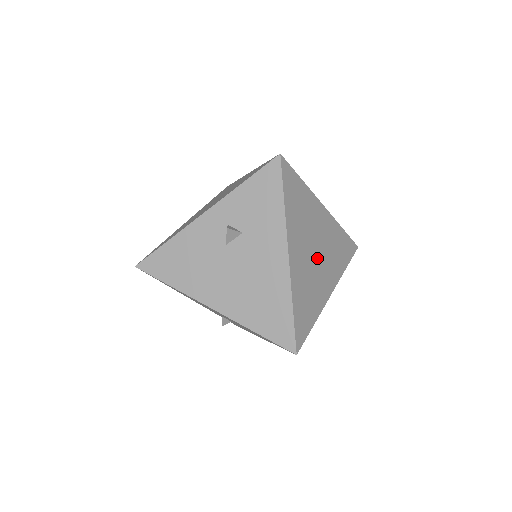
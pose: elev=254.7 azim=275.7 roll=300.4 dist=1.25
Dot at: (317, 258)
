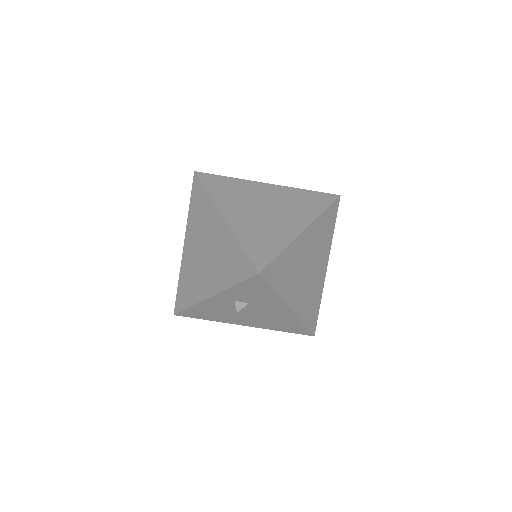
Dot at: (310, 271)
